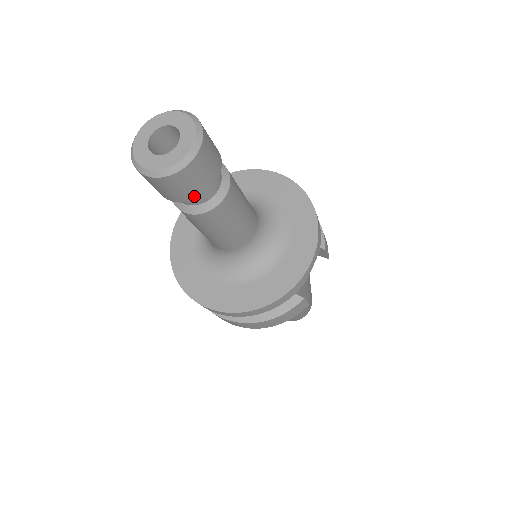
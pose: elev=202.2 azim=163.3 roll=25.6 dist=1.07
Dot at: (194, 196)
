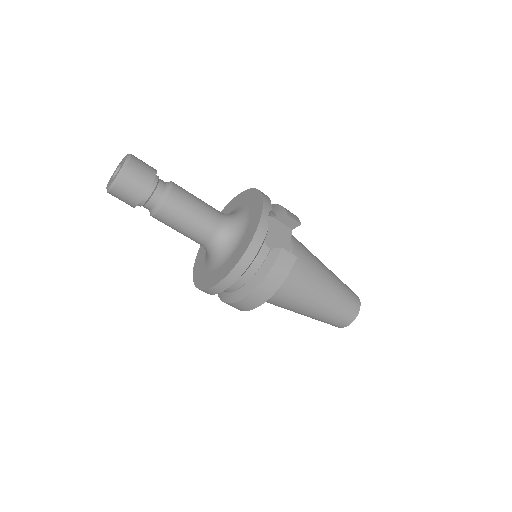
Dot at: (144, 191)
